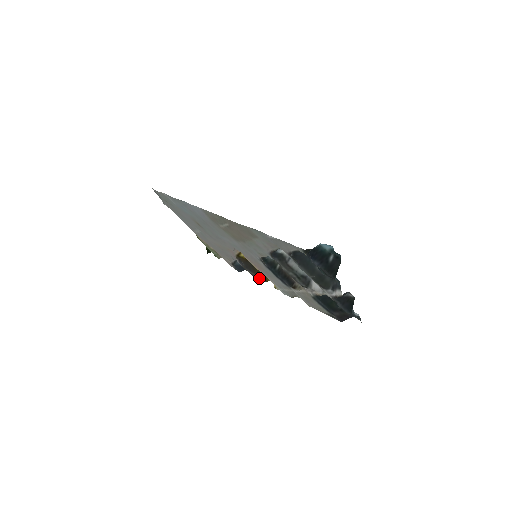
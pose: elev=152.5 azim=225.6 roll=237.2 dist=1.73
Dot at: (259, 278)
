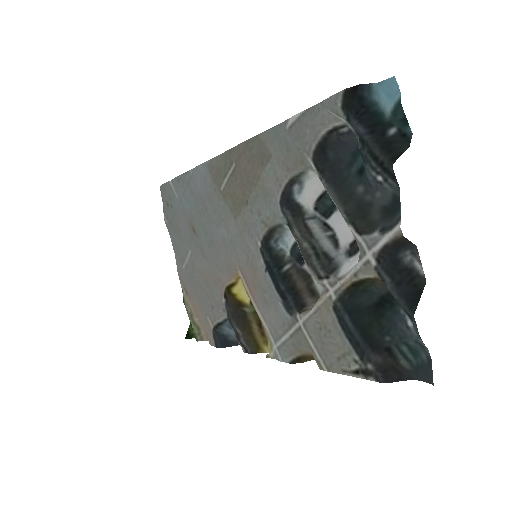
Dot at: (246, 343)
